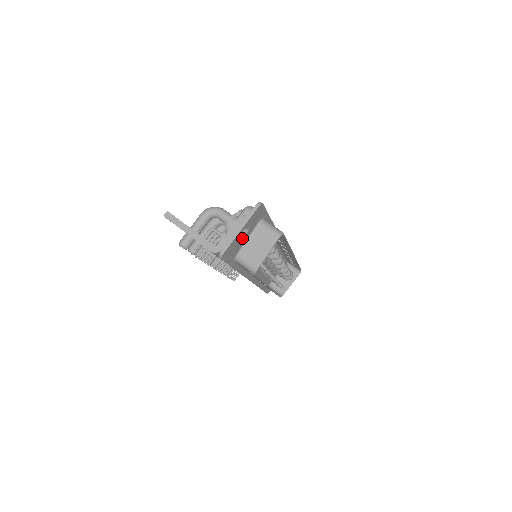
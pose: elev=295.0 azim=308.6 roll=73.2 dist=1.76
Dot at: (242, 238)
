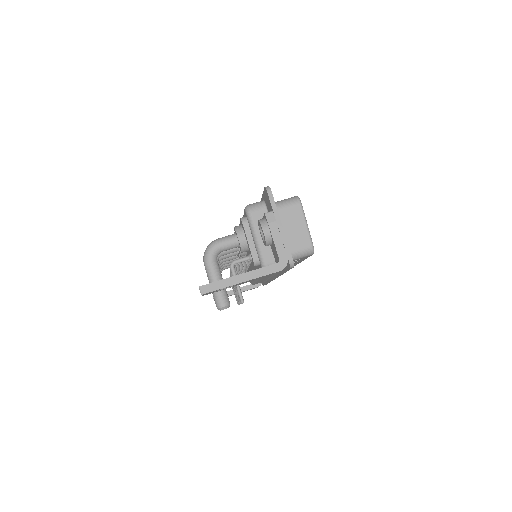
Dot at: occluded
